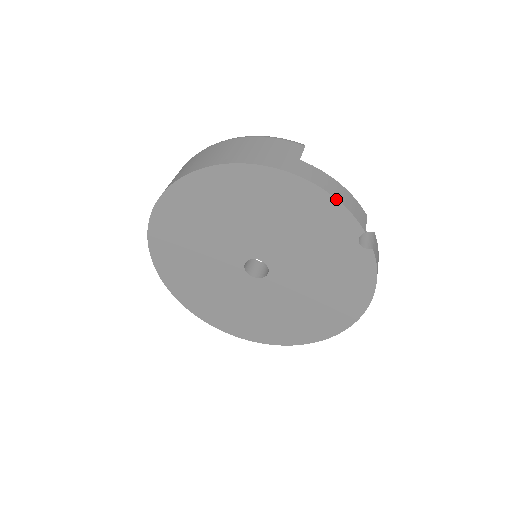
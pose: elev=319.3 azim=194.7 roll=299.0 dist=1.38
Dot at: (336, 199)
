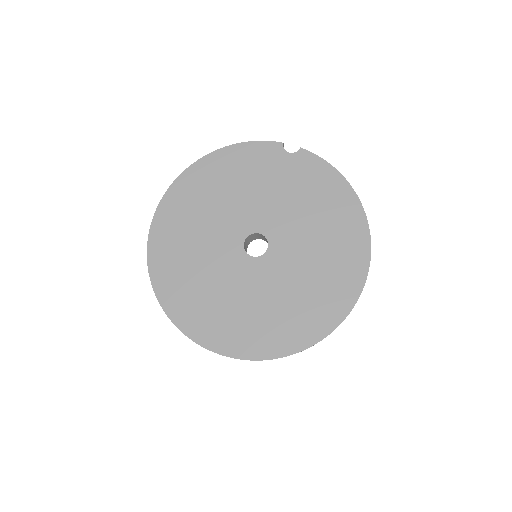
Dot at: (246, 142)
